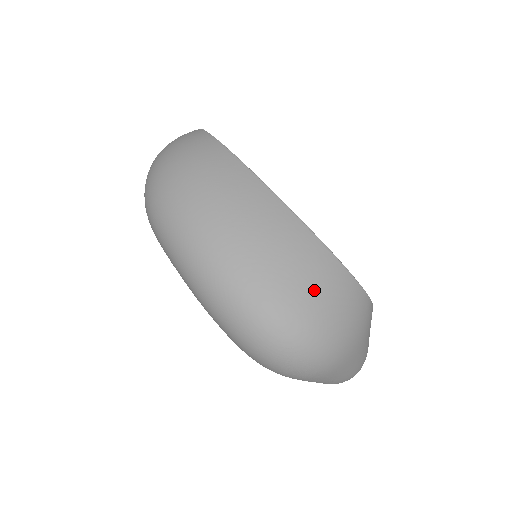
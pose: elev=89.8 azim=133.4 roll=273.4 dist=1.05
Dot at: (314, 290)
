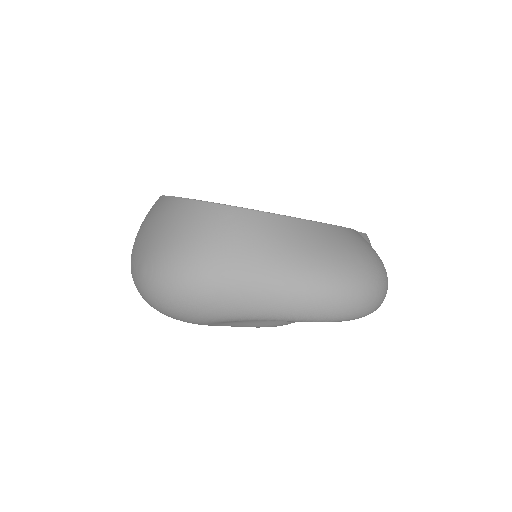
Dot at: (159, 231)
